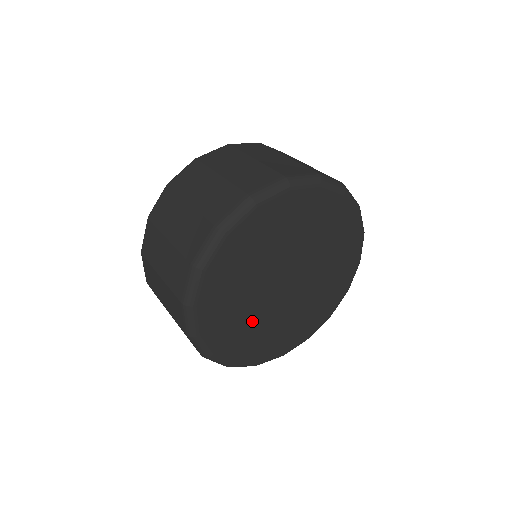
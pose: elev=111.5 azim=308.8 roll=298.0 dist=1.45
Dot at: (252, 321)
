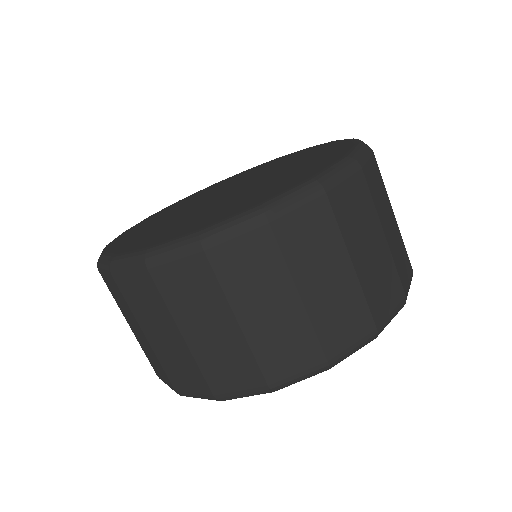
Dot at: occluded
